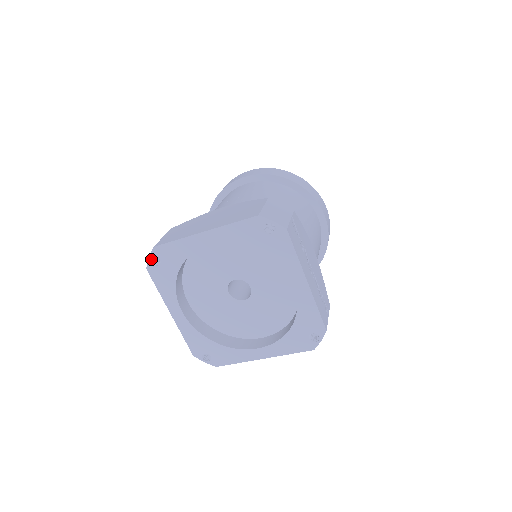
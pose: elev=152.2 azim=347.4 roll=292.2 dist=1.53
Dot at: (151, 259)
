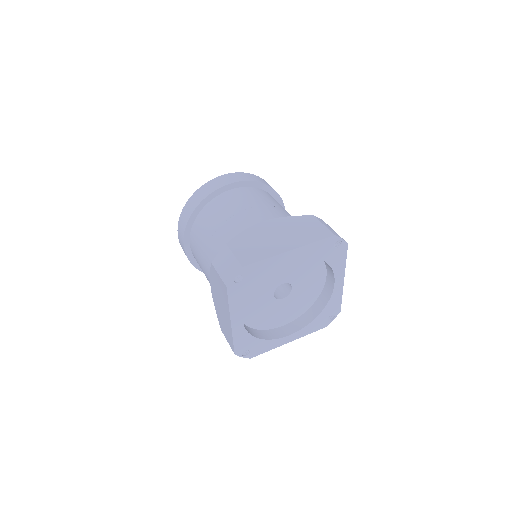
Dot at: (234, 278)
